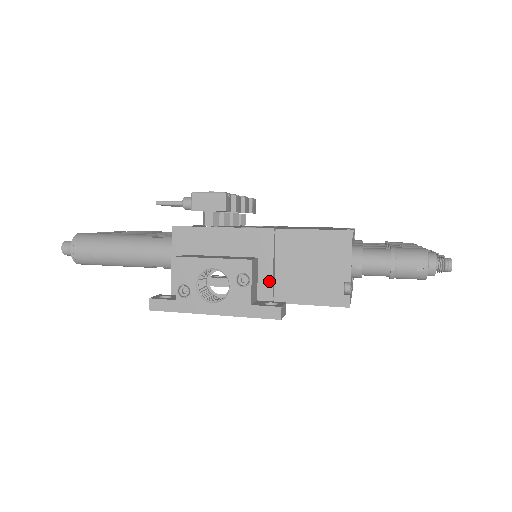
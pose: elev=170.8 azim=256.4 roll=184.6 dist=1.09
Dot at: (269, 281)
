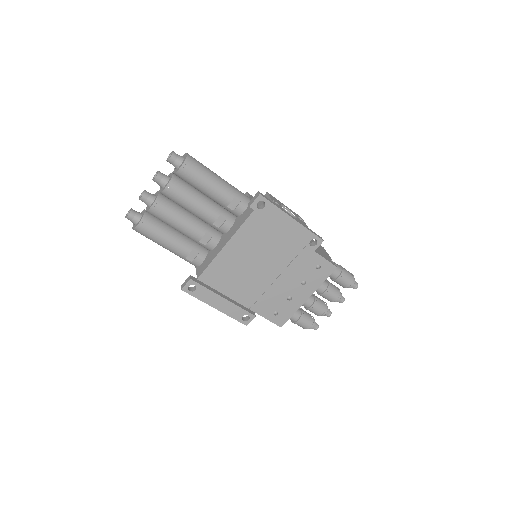
Dot at: occluded
